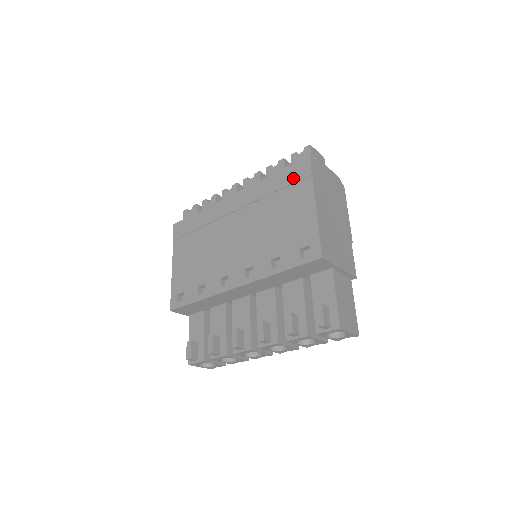
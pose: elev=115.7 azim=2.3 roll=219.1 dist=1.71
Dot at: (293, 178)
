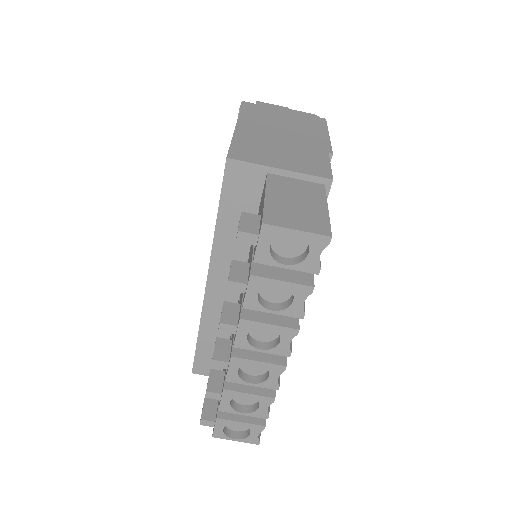
Dot at: occluded
